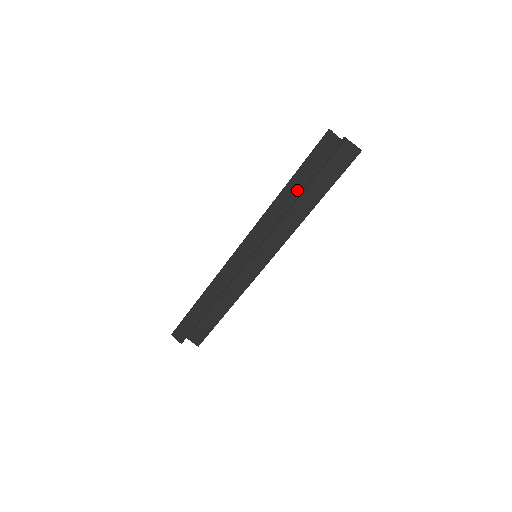
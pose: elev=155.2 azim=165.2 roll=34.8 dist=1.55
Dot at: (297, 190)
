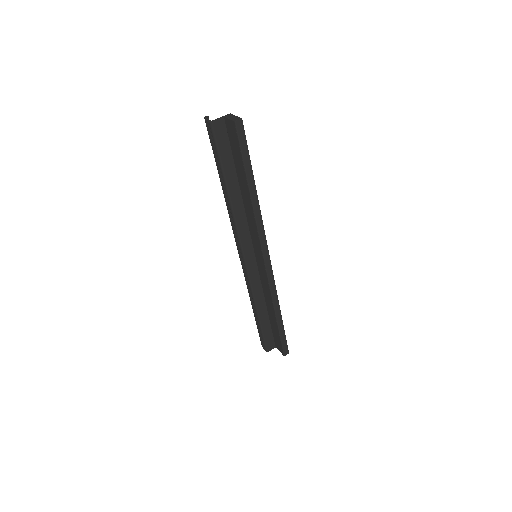
Dot at: (223, 183)
